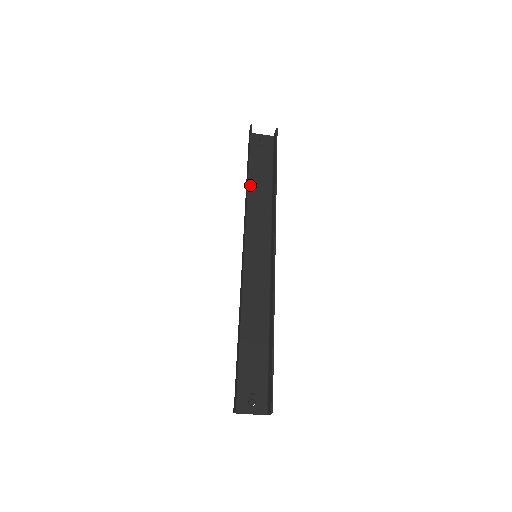
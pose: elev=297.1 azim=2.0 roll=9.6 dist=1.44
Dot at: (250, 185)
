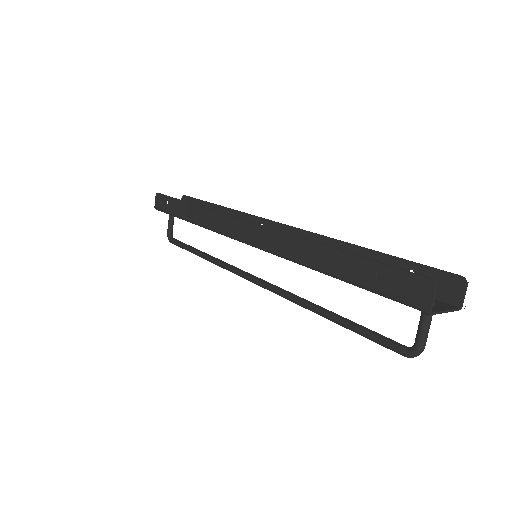
Dot at: occluded
